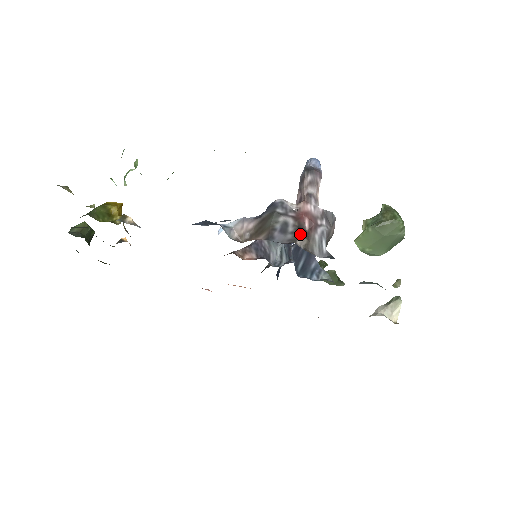
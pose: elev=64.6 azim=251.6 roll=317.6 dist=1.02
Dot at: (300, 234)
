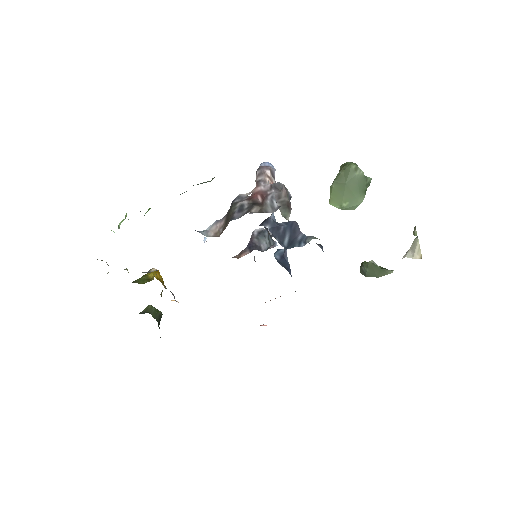
Dot at: (253, 206)
